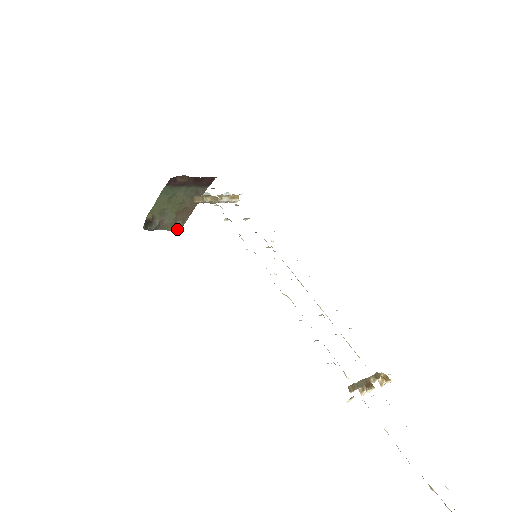
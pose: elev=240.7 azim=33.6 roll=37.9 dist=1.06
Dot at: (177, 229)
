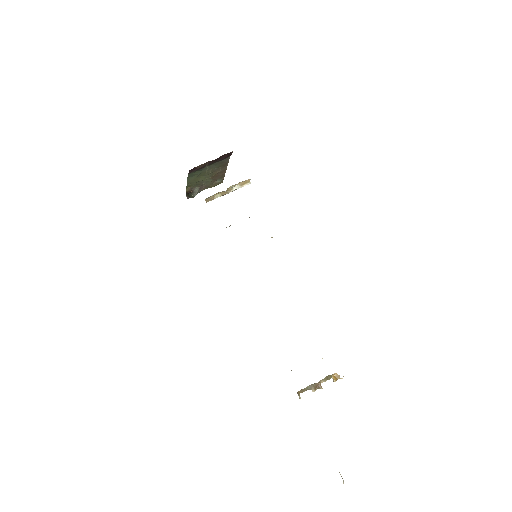
Dot at: (219, 183)
